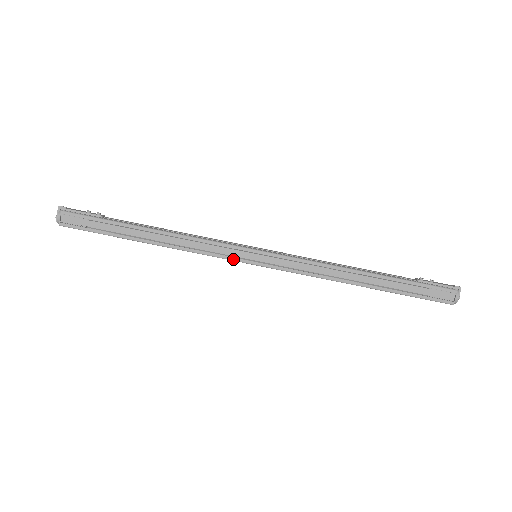
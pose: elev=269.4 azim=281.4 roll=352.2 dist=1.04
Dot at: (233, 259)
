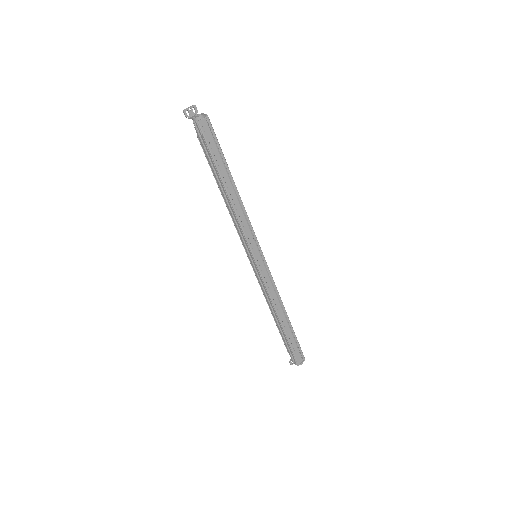
Dot at: (251, 247)
